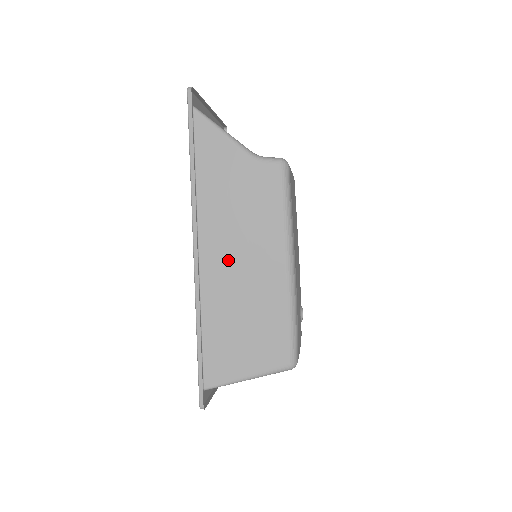
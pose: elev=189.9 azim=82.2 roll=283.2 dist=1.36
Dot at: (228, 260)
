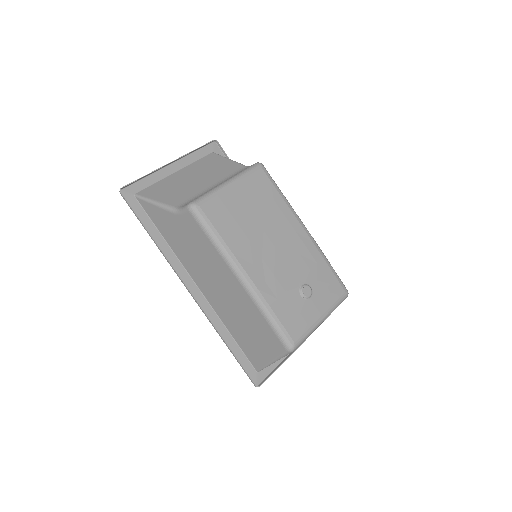
Dot at: (212, 287)
